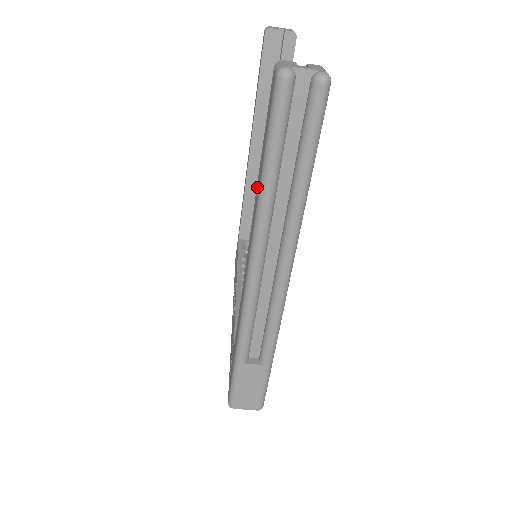
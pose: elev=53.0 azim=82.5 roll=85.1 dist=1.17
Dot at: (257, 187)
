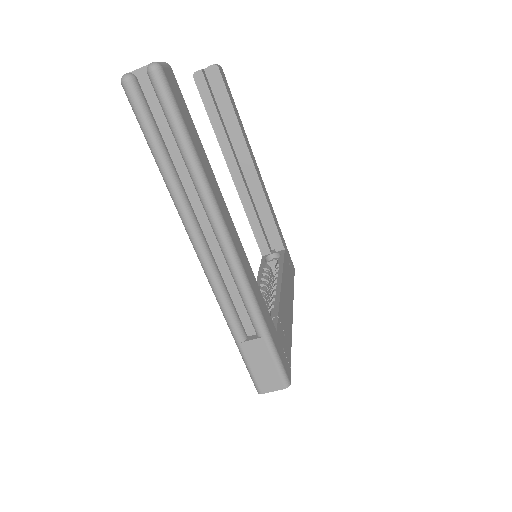
Dot at: occluded
